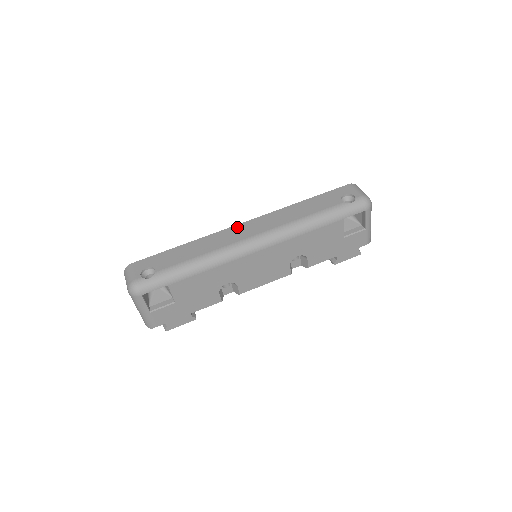
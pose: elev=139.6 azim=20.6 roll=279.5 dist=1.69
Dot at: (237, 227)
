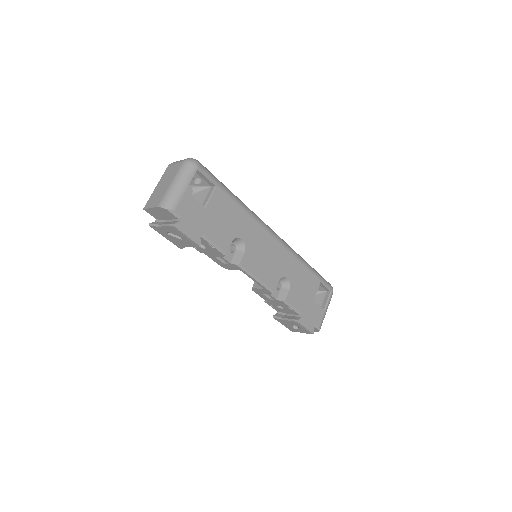
Dot at: occluded
